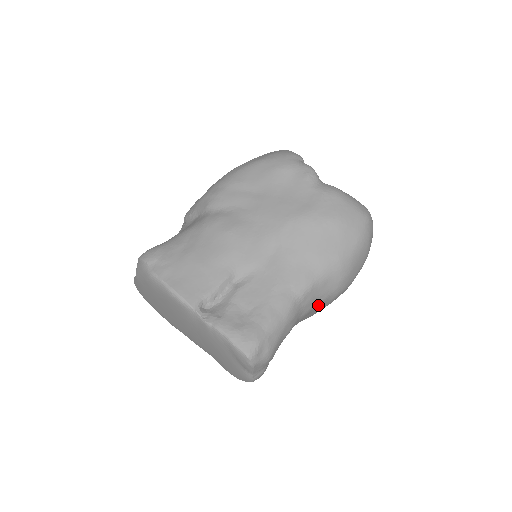
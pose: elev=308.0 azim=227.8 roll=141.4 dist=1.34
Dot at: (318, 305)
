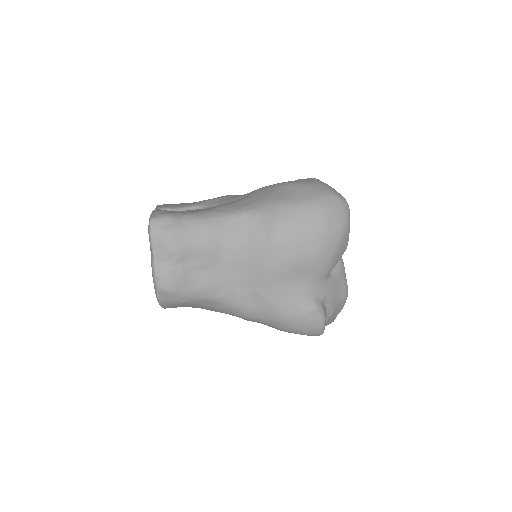
Dot at: (251, 248)
